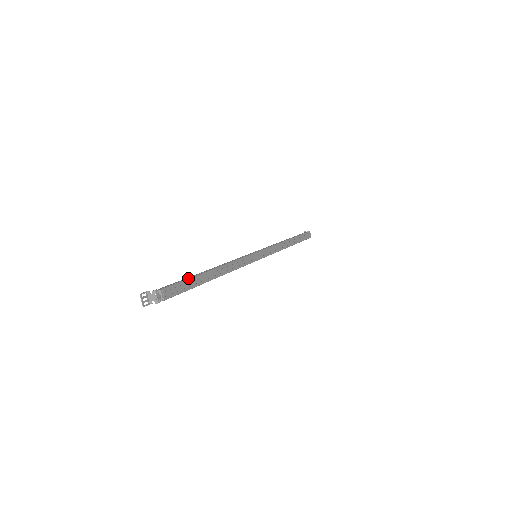
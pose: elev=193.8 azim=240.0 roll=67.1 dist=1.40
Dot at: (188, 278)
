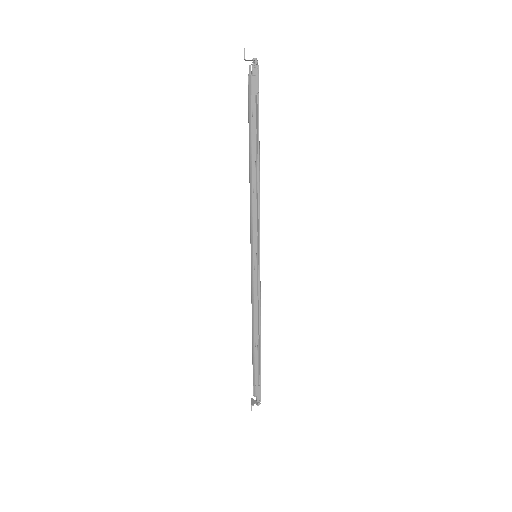
Dot at: (260, 373)
